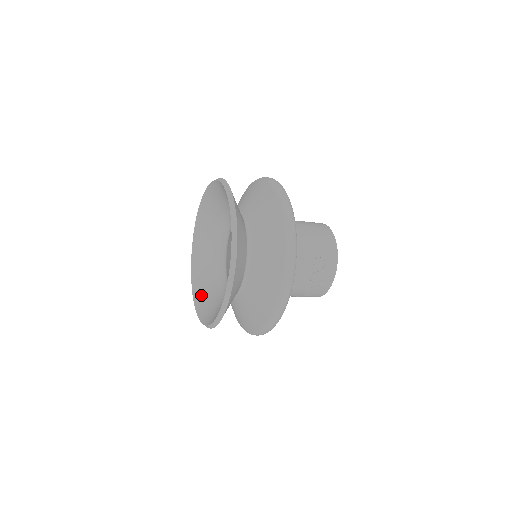
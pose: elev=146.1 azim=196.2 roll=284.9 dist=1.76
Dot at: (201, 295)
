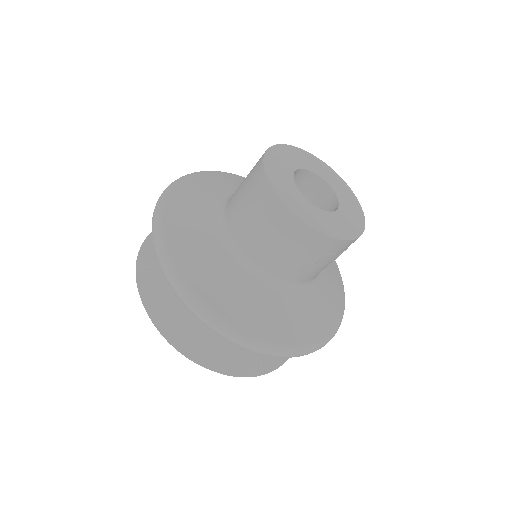
Dot at: occluded
